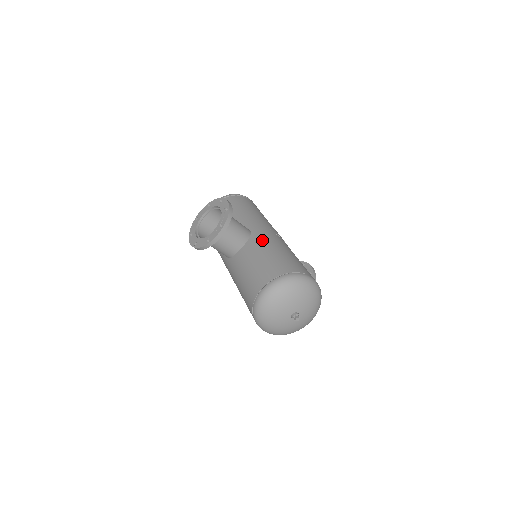
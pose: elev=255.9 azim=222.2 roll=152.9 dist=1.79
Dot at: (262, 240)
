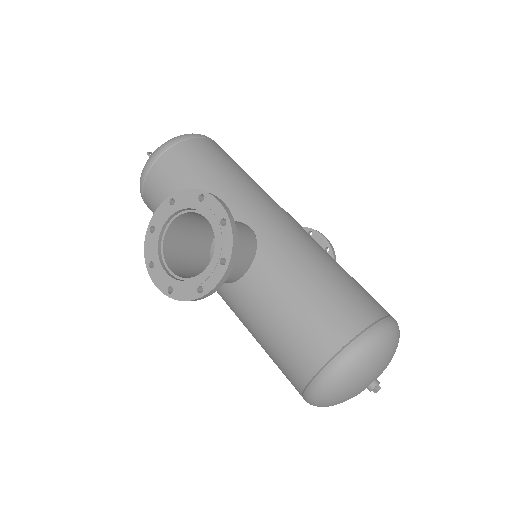
Dot at: (283, 251)
